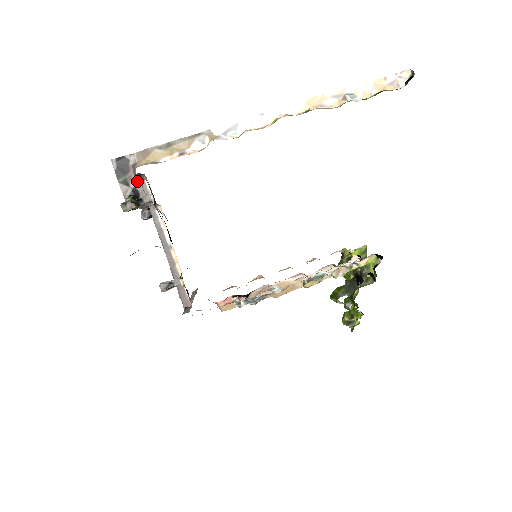
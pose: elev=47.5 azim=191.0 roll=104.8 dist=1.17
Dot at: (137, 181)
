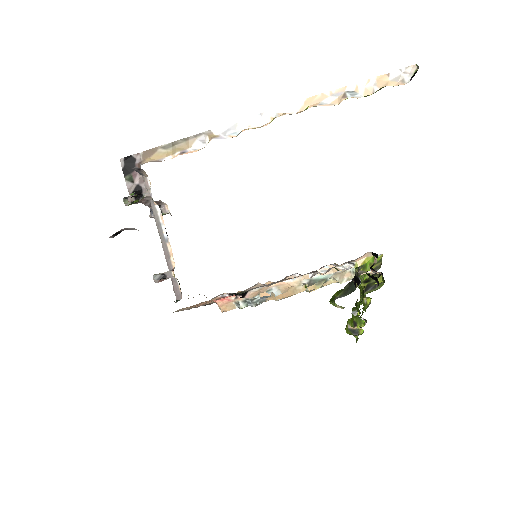
Dot at: (141, 178)
